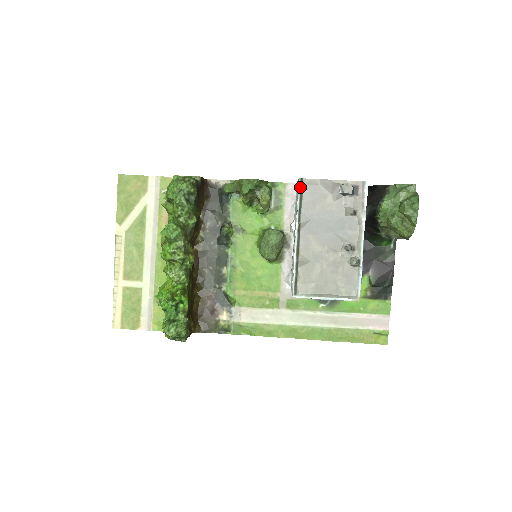
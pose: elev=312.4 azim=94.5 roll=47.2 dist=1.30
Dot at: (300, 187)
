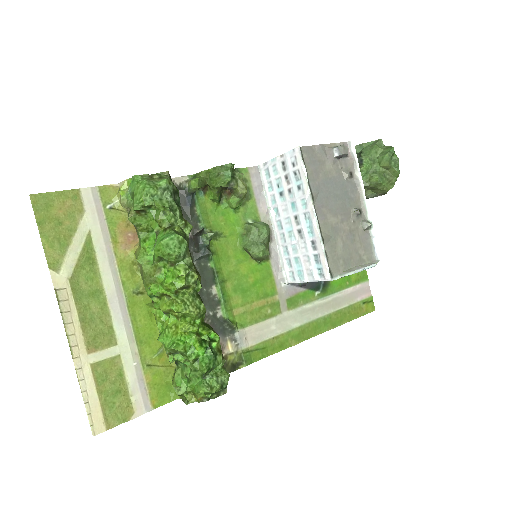
Dot at: (302, 156)
